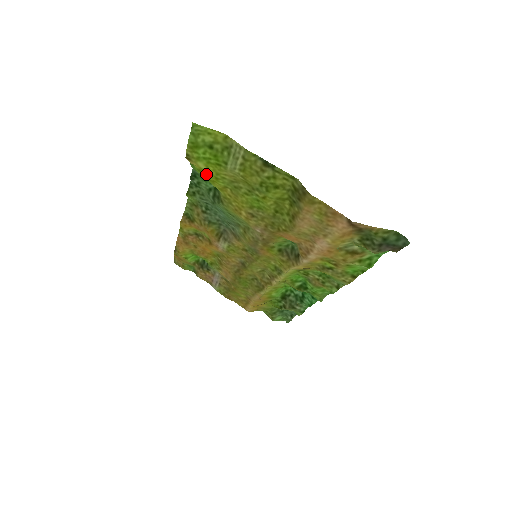
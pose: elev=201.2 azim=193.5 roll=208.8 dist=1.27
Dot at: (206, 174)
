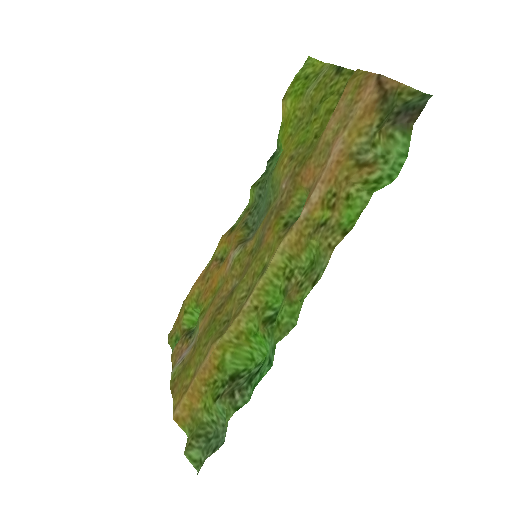
Dot at: (285, 127)
